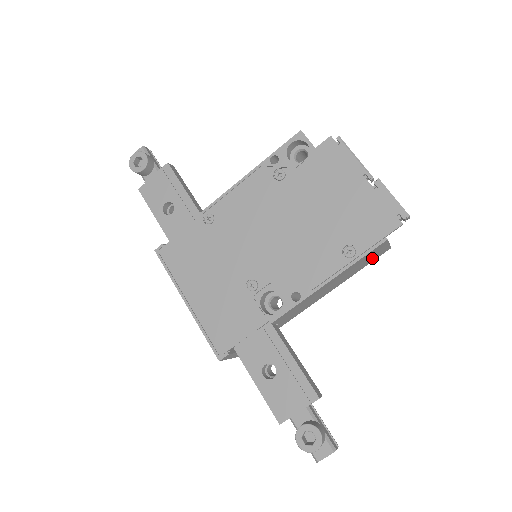
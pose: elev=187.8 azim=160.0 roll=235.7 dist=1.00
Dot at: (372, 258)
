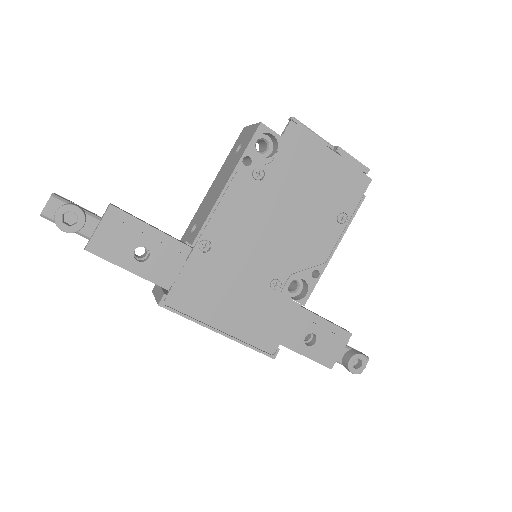
Dot at: occluded
